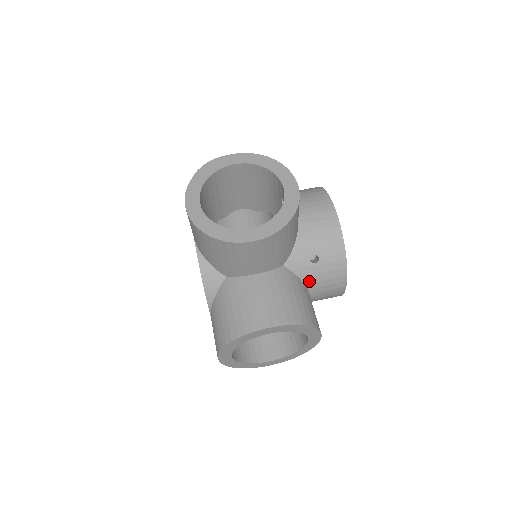
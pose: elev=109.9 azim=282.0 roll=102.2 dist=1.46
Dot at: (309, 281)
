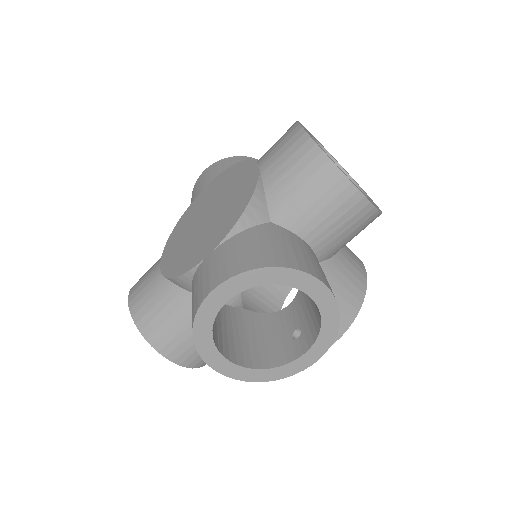
Dot at: occluded
